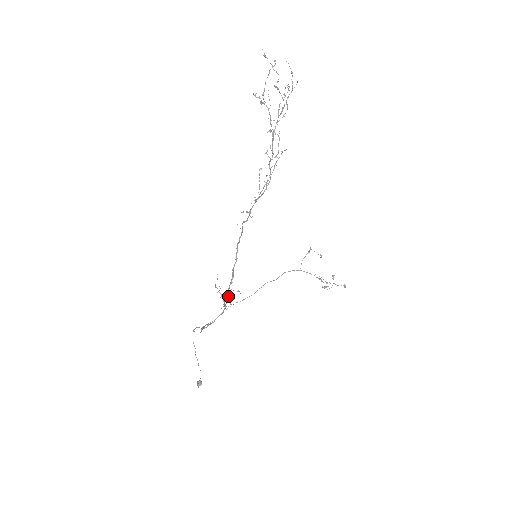
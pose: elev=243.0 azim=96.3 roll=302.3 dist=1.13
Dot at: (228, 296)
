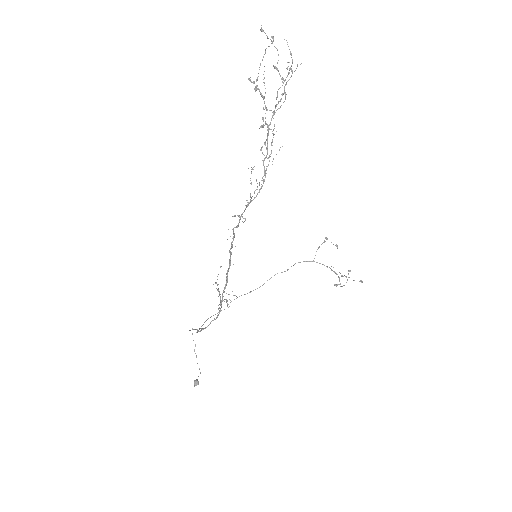
Dot at: (222, 301)
